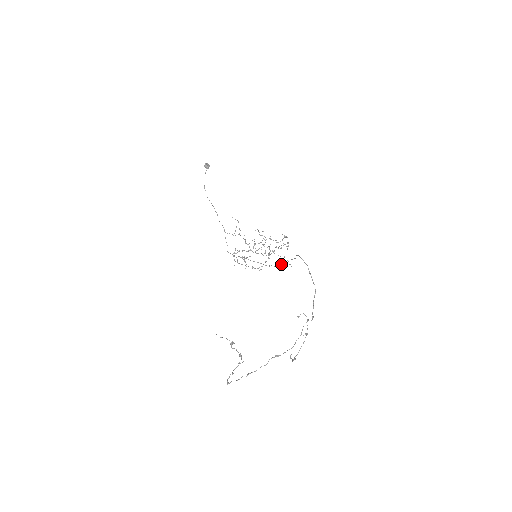
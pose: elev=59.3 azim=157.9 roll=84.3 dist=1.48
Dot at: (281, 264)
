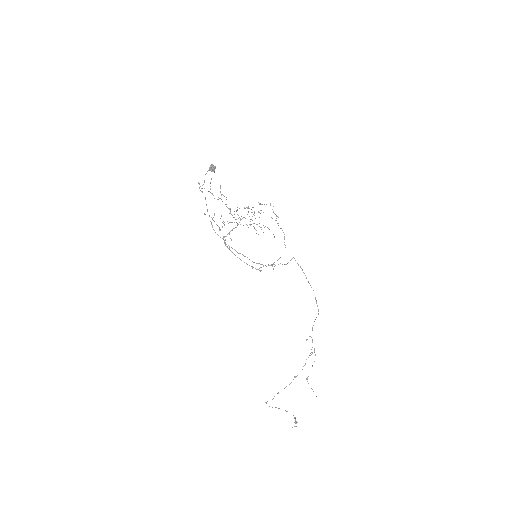
Dot at: occluded
